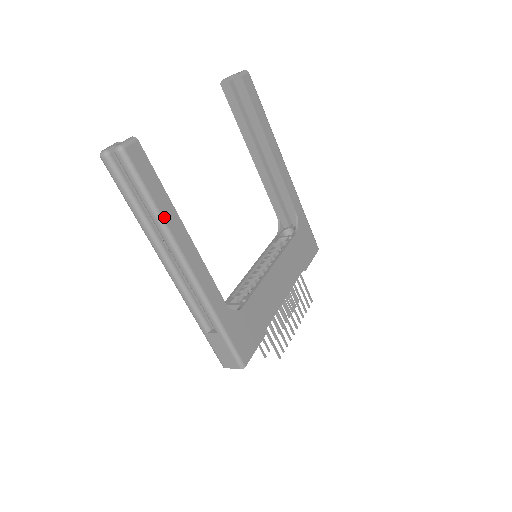
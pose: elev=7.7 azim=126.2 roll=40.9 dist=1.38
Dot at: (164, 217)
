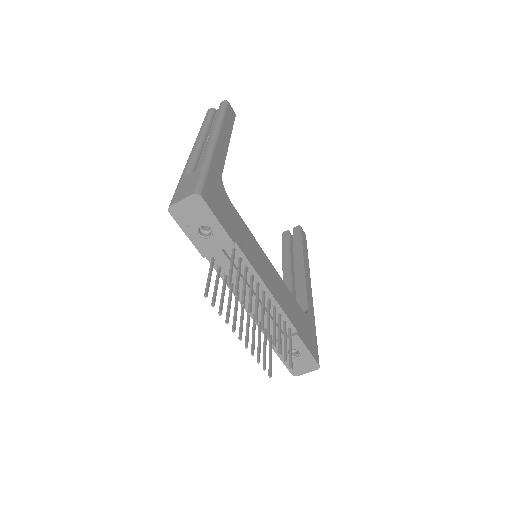
Dot at: (224, 121)
